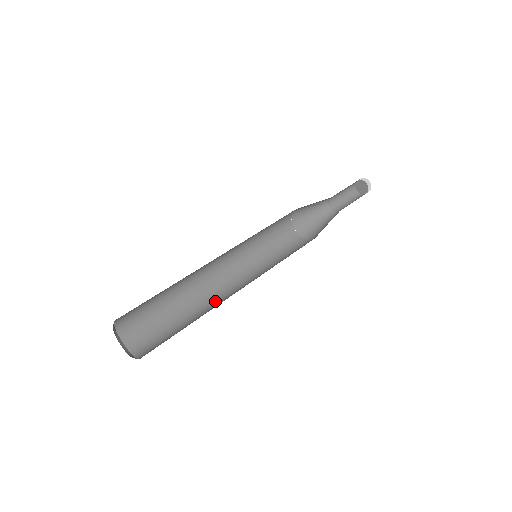
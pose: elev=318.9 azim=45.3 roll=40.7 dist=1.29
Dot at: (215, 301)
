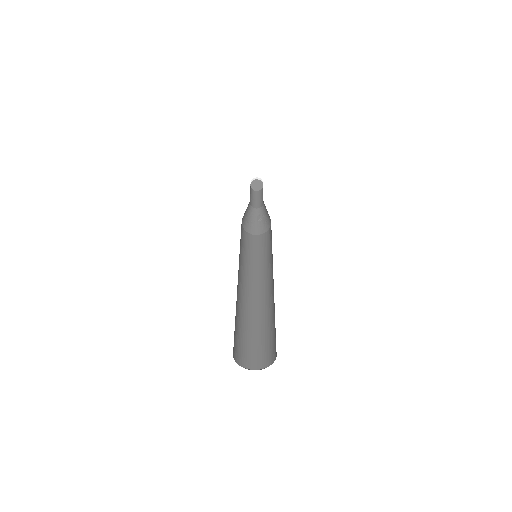
Dot at: (245, 300)
